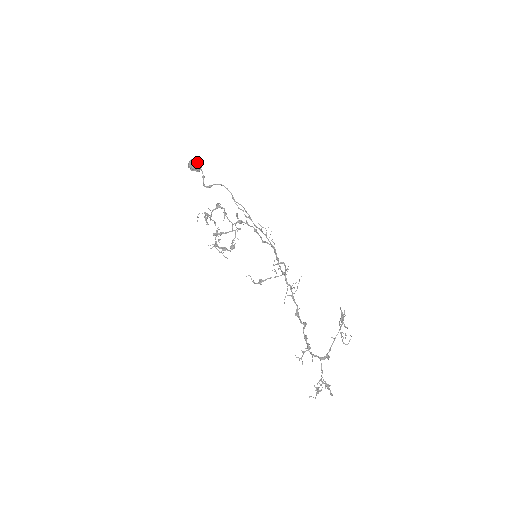
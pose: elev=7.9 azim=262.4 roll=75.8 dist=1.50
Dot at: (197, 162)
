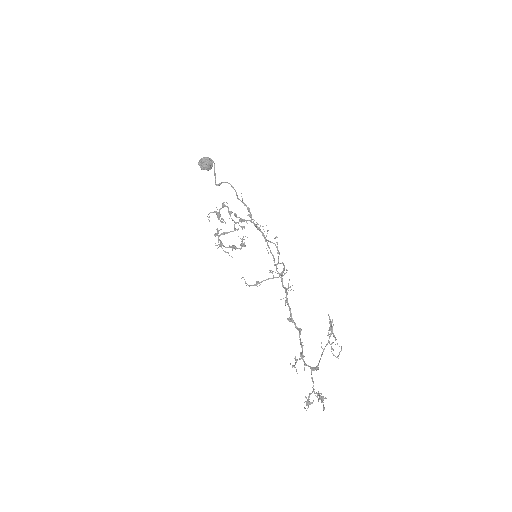
Dot at: (205, 161)
